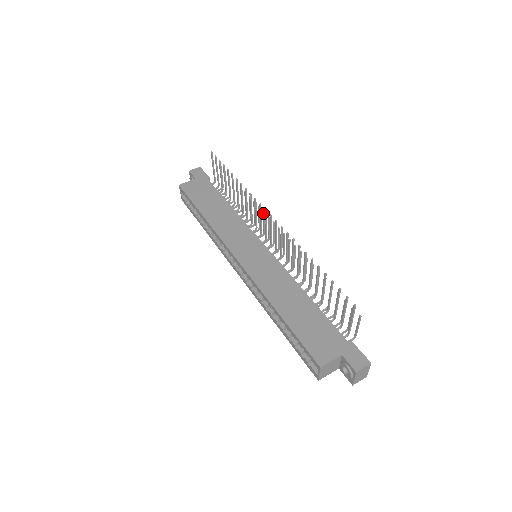
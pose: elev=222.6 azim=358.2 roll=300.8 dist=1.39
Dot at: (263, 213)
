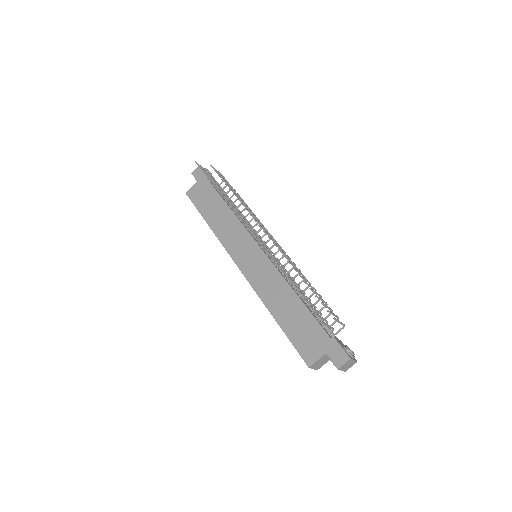
Dot at: occluded
